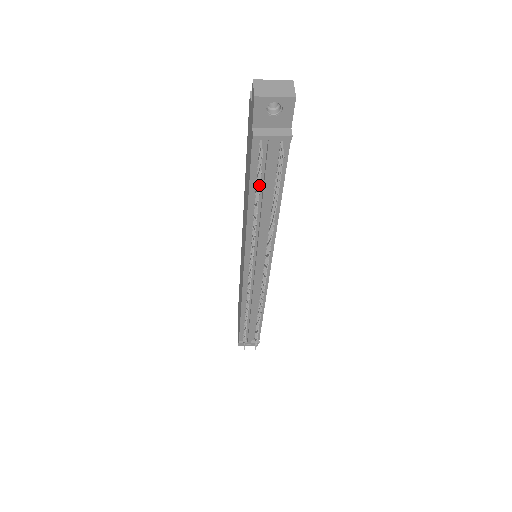
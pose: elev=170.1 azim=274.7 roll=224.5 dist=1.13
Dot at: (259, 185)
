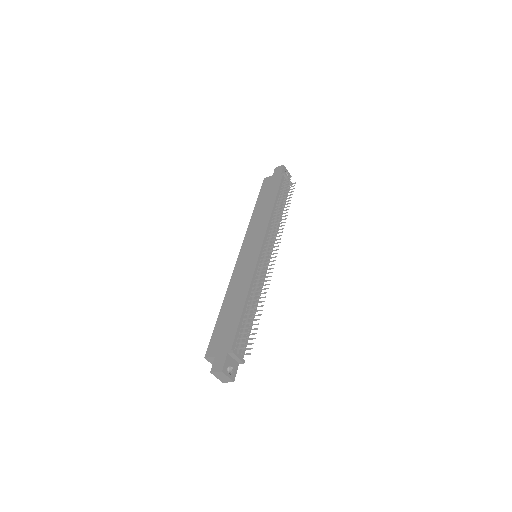
Dot at: (288, 188)
